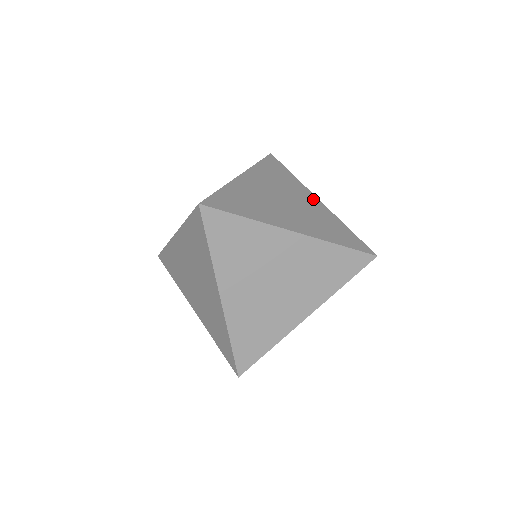
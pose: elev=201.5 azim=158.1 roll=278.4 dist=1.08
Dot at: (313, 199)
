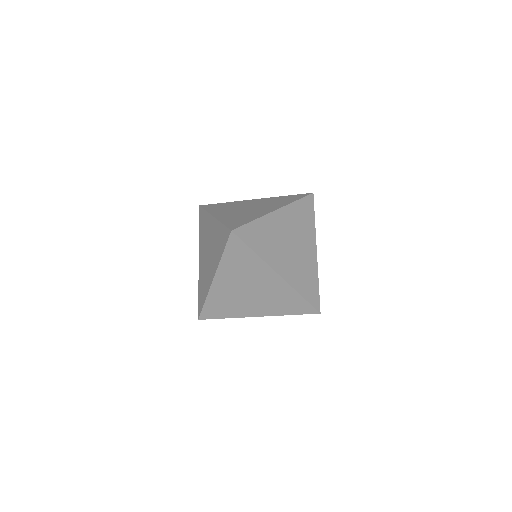
Dot at: (253, 201)
